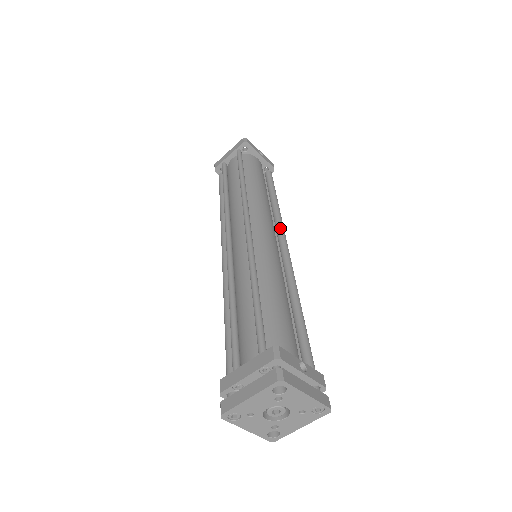
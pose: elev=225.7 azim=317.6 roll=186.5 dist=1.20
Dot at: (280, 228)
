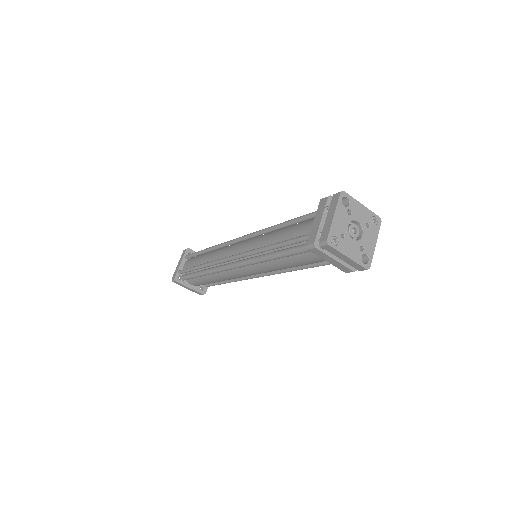
Dot at: occluded
